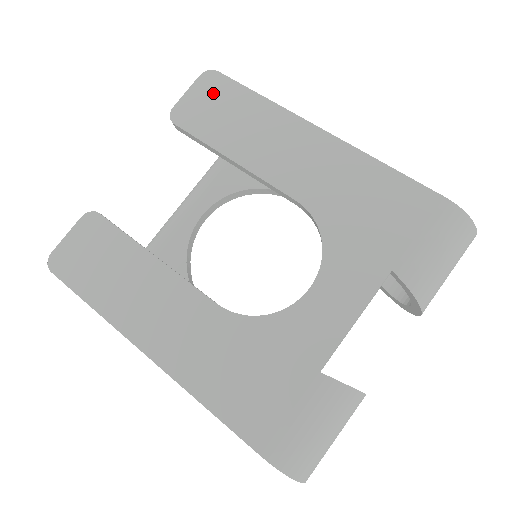
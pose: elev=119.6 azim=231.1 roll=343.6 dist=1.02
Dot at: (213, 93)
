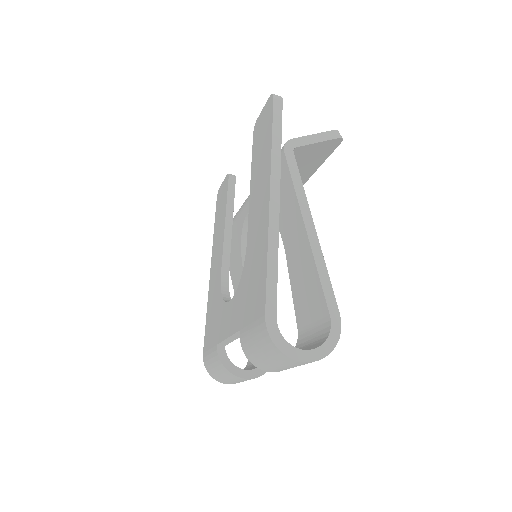
Dot at: (266, 119)
